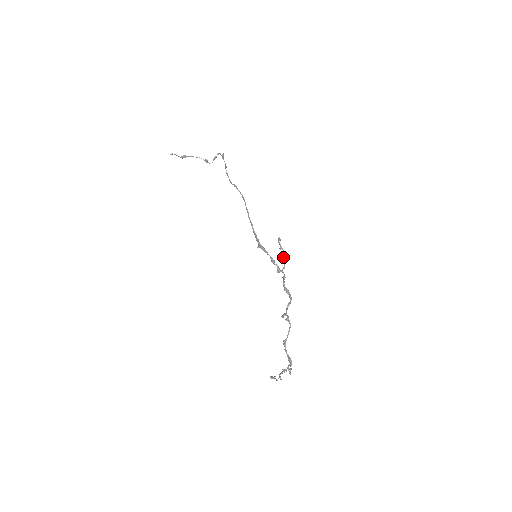
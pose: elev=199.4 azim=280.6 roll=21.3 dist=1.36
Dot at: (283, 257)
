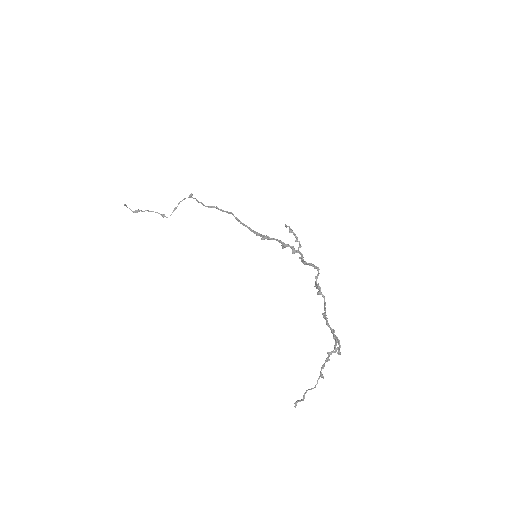
Dot at: (296, 237)
